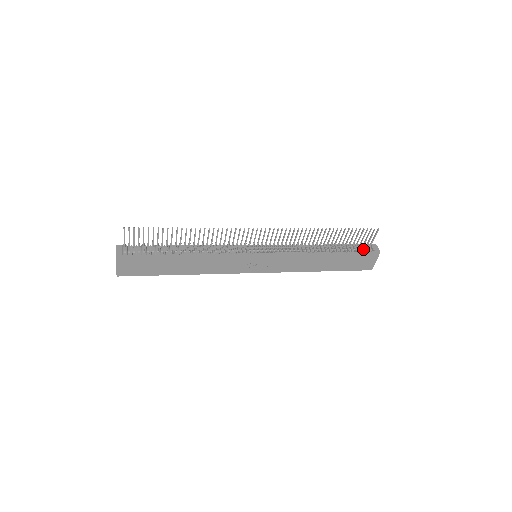
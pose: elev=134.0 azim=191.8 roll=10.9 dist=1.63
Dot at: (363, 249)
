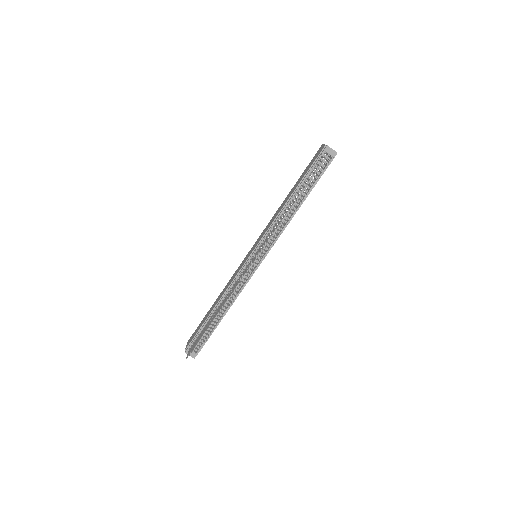
Dot at: (322, 166)
